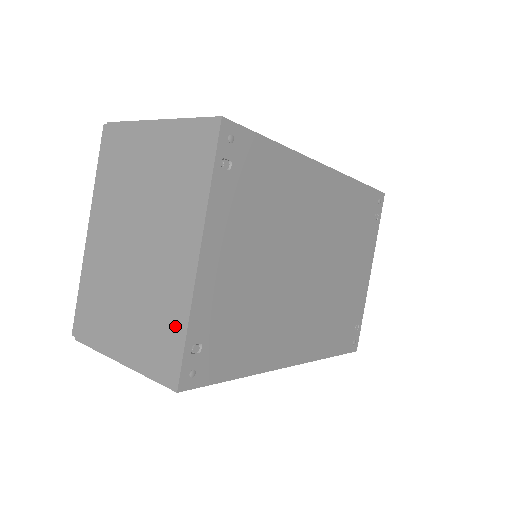
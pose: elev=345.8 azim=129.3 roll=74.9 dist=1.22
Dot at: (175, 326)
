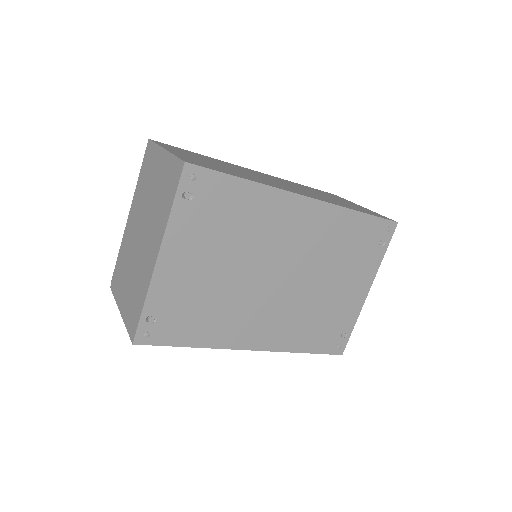
Dot at: (140, 300)
